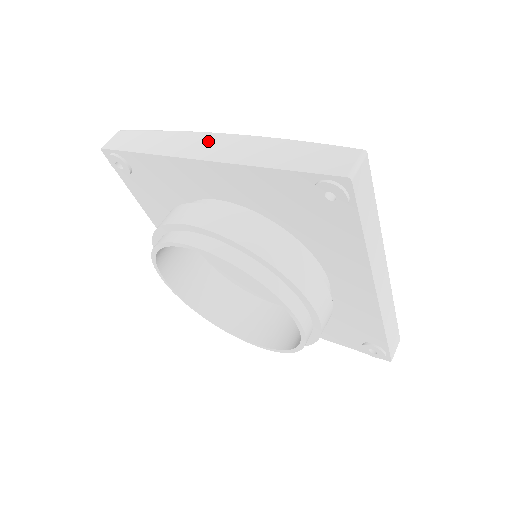
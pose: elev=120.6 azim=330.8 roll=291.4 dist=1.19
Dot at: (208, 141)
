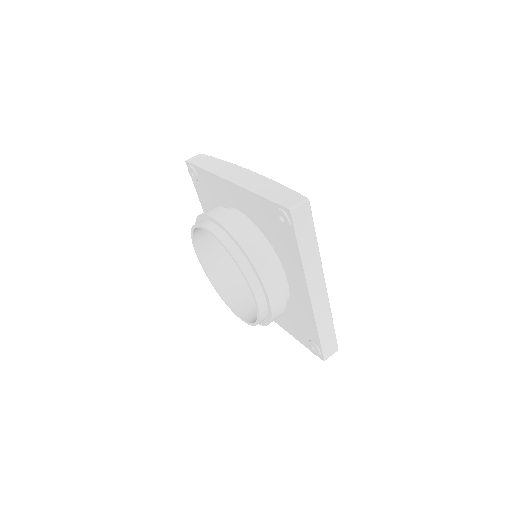
Dot at: (239, 172)
